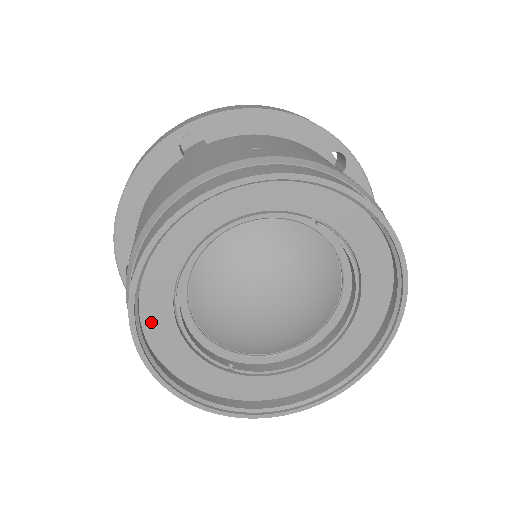
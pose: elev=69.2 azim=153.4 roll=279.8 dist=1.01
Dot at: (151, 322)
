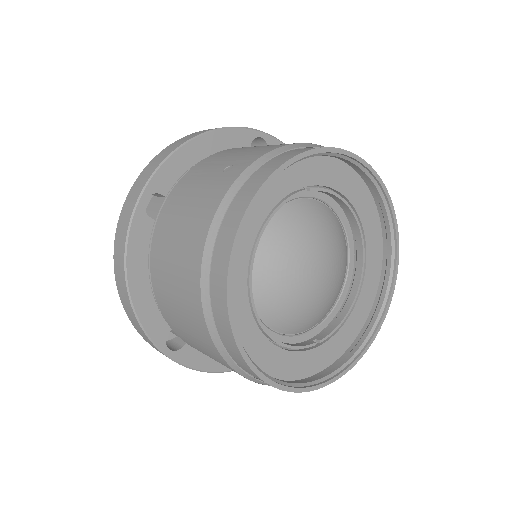
Dot at: (251, 353)
